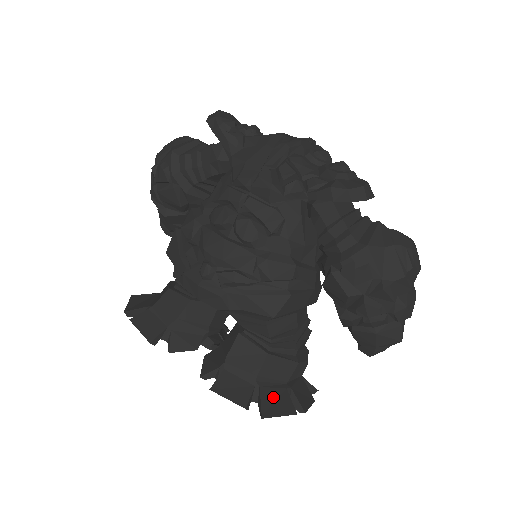
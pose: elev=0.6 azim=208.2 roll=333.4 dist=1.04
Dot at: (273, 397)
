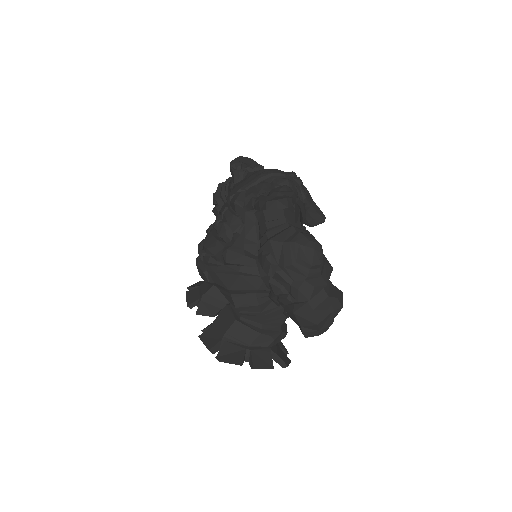
Dot at: (232, 350)
